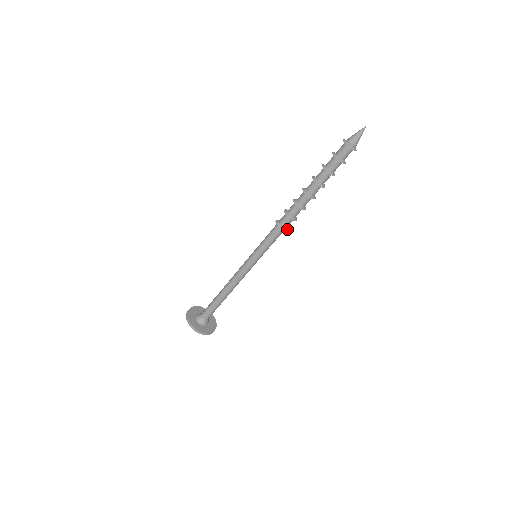
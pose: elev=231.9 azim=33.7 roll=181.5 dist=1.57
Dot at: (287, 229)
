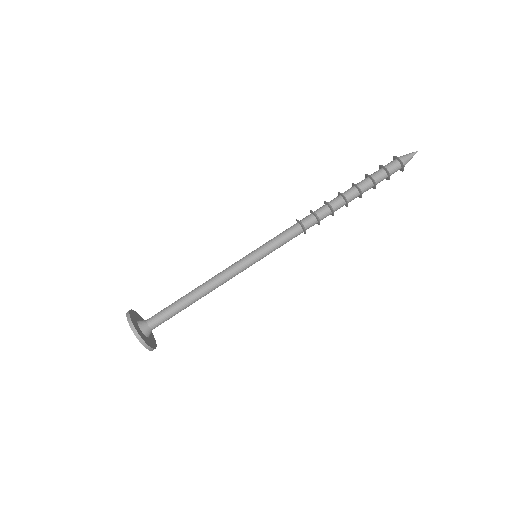
Dot at: occluded
